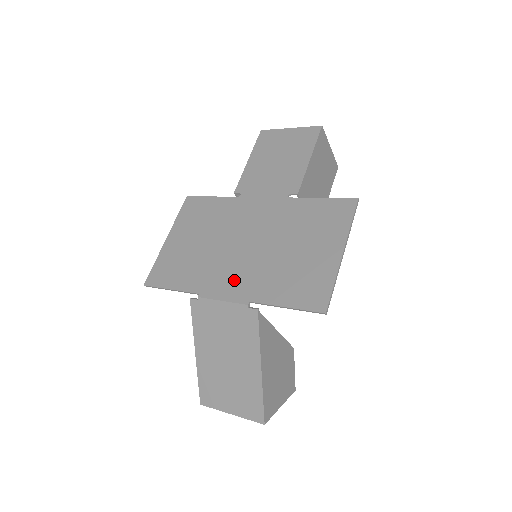
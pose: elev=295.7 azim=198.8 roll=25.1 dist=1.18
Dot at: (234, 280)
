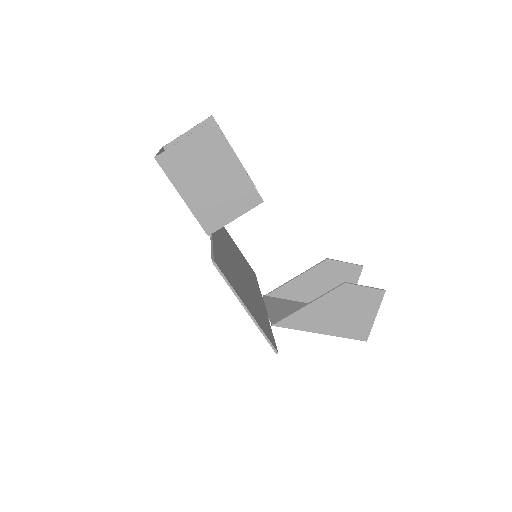
Dot at: occluded
